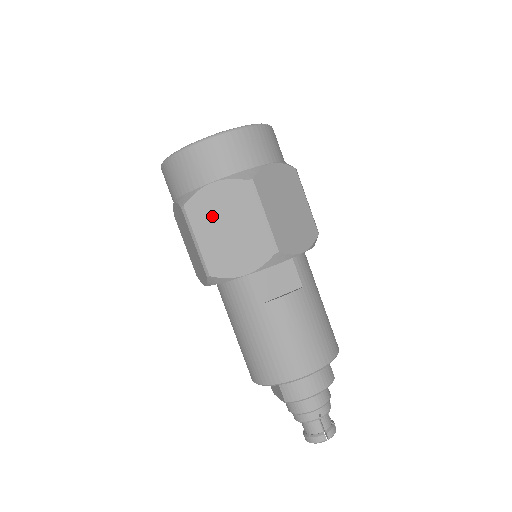
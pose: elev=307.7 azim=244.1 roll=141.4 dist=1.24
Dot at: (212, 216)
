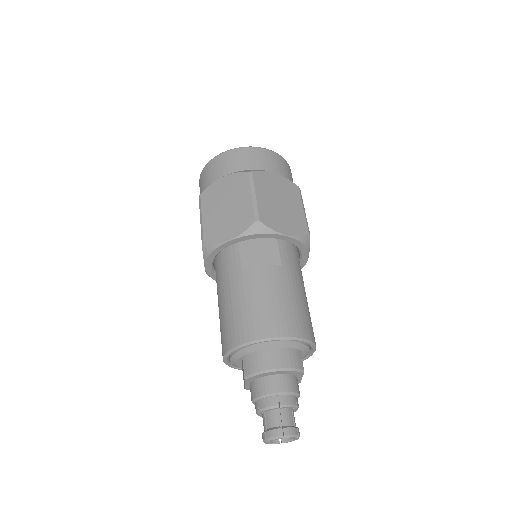
Dot at: (217, 199)
